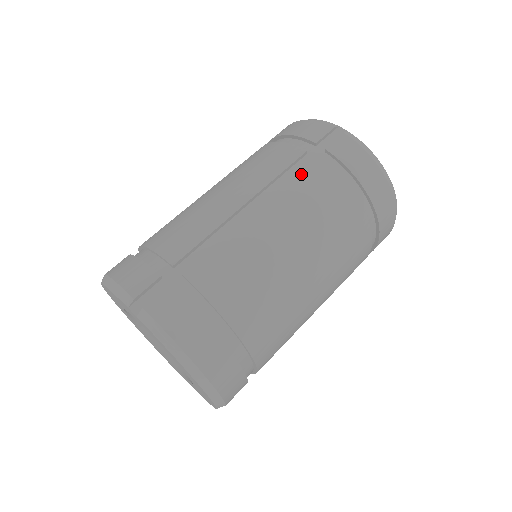
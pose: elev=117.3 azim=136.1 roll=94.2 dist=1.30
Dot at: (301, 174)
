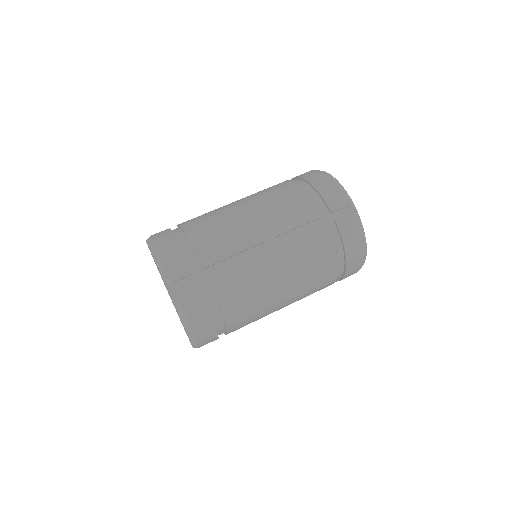
Dot at: (311, 234)
